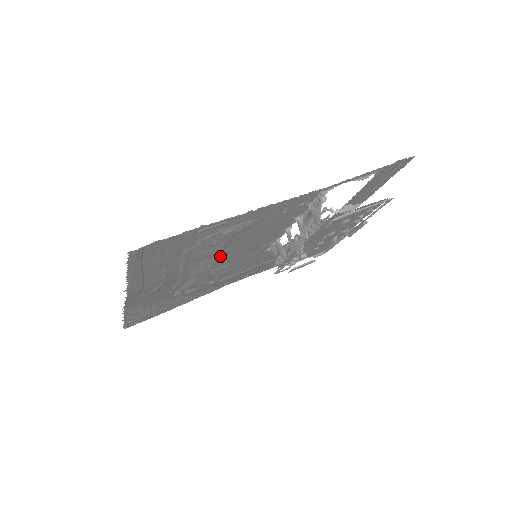
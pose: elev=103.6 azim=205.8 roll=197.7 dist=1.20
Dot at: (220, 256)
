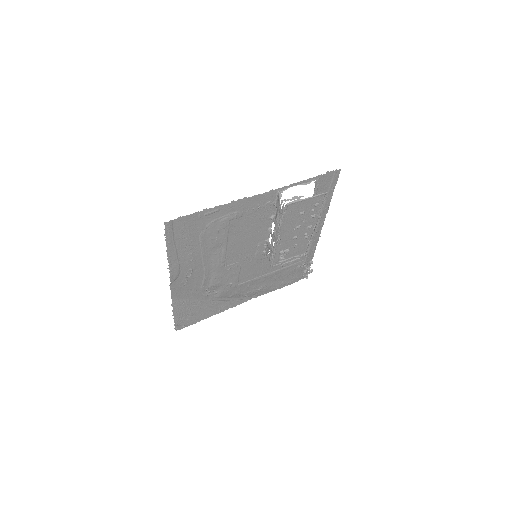
Dot at: (227, 248)
